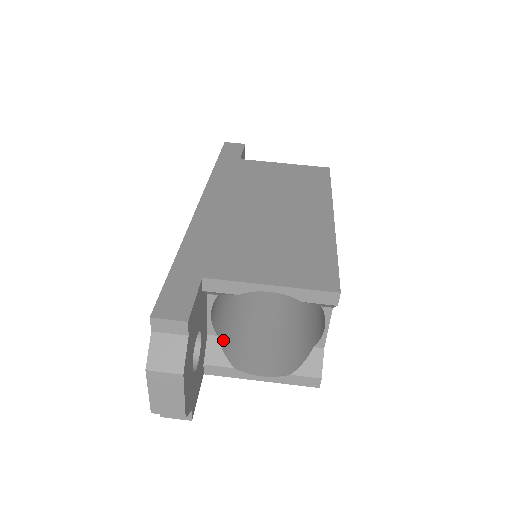
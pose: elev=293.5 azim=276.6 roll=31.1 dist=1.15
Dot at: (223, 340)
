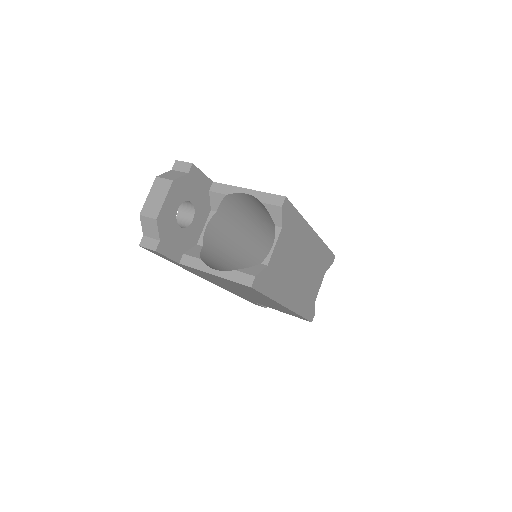
Dot at: (204, 253)
